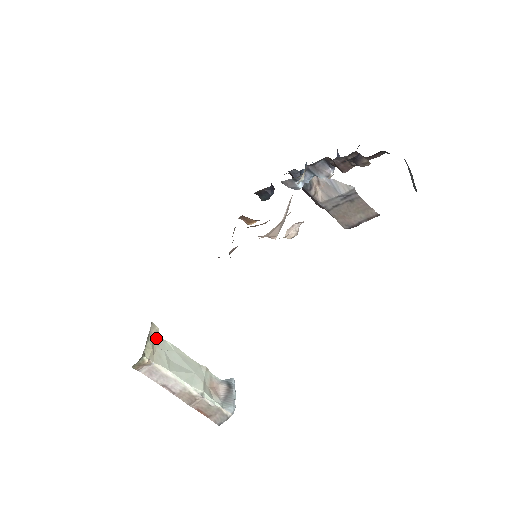
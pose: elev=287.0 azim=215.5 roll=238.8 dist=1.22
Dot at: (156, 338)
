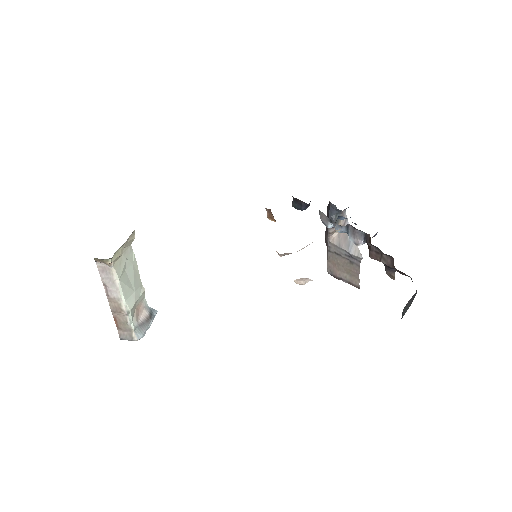
Dot at: (128, 245)
